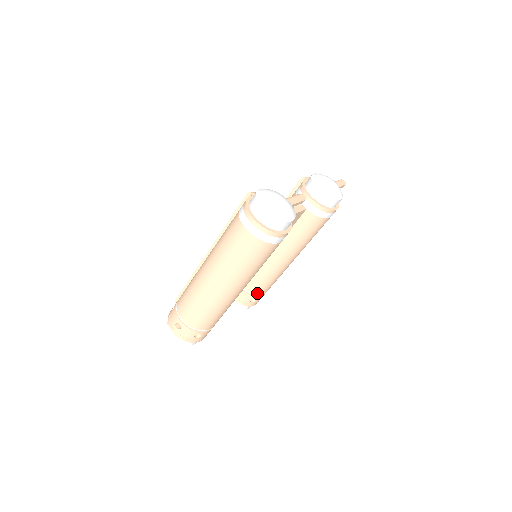
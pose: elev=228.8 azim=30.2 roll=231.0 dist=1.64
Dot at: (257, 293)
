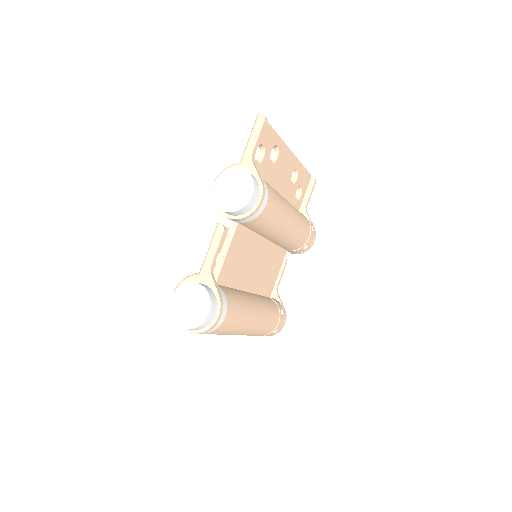
Dot at: (300, 246)
